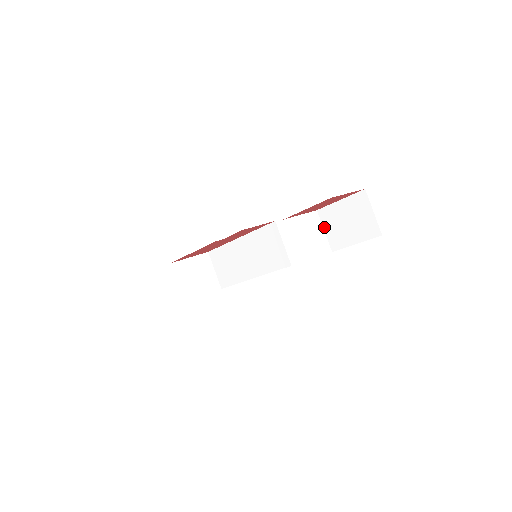
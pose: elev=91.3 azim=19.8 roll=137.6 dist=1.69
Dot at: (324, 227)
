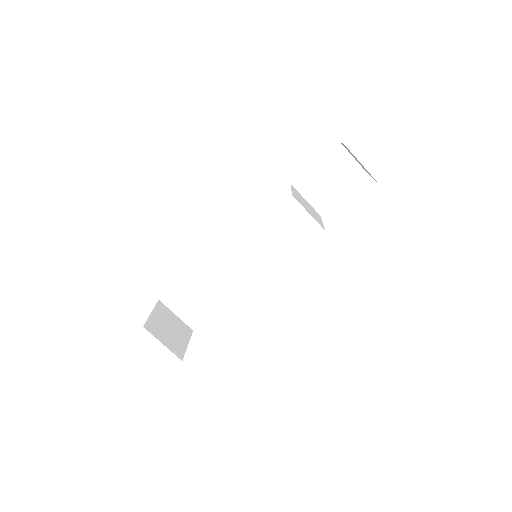
Dot at: (304, 196)
